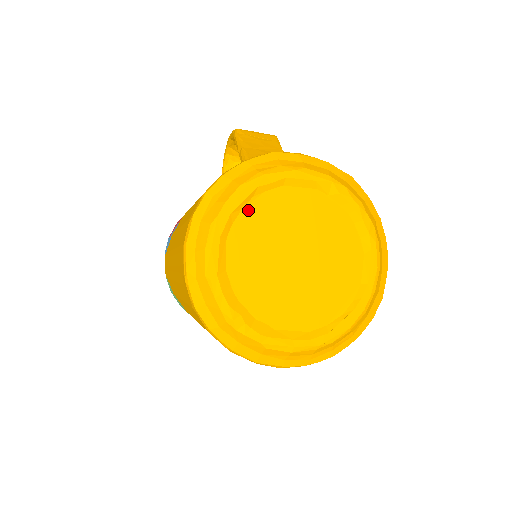
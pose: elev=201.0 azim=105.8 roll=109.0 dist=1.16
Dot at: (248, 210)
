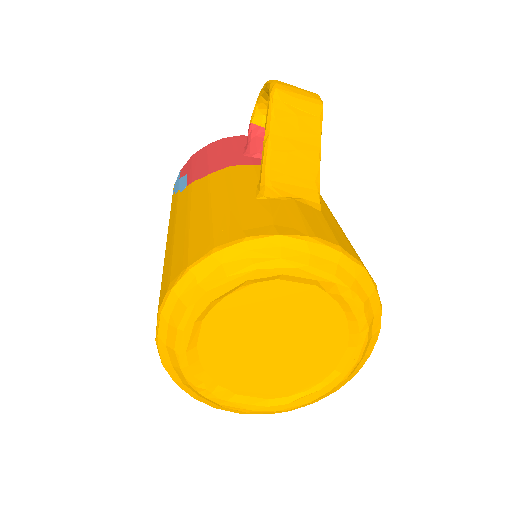
Dot at: (231, 298)
